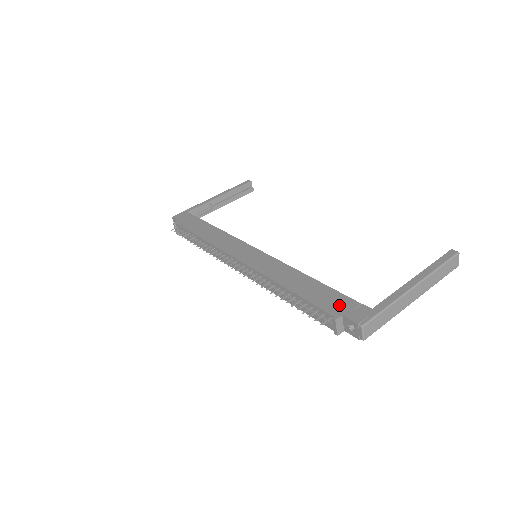
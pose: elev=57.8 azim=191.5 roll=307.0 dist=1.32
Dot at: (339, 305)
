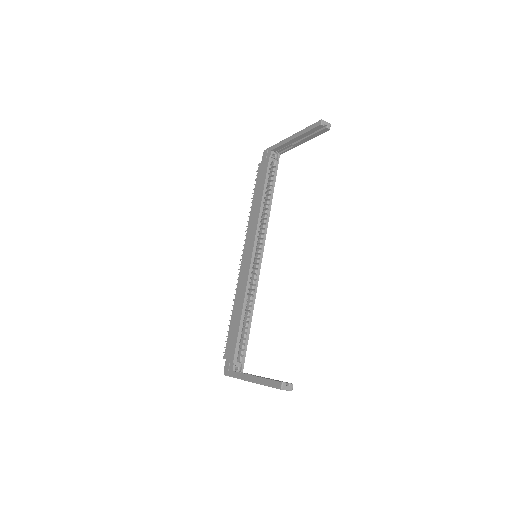
Dot at: (229, 352)
